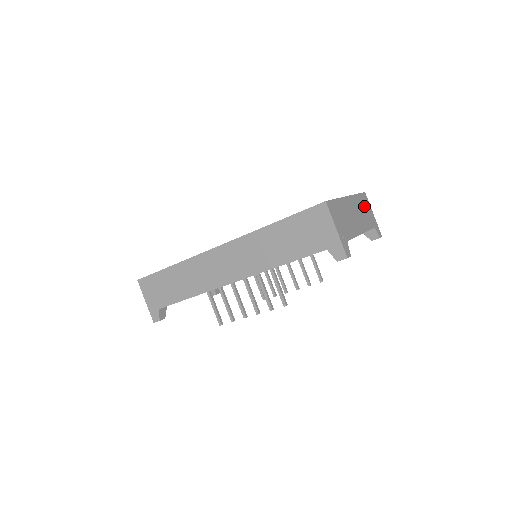
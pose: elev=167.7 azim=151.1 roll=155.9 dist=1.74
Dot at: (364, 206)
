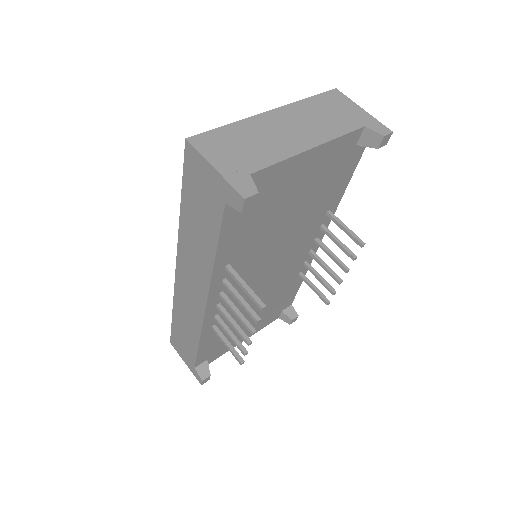
Dot at: (329, 108)
